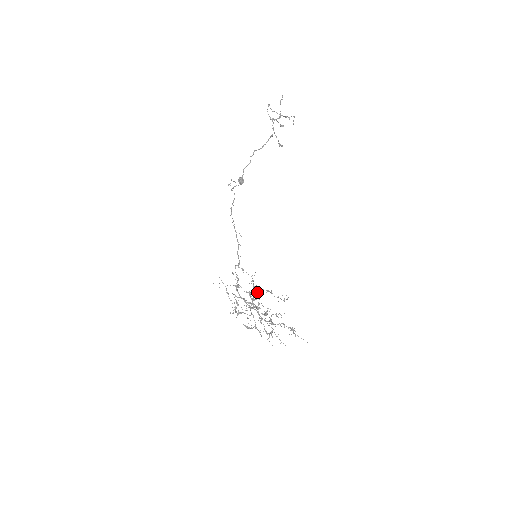
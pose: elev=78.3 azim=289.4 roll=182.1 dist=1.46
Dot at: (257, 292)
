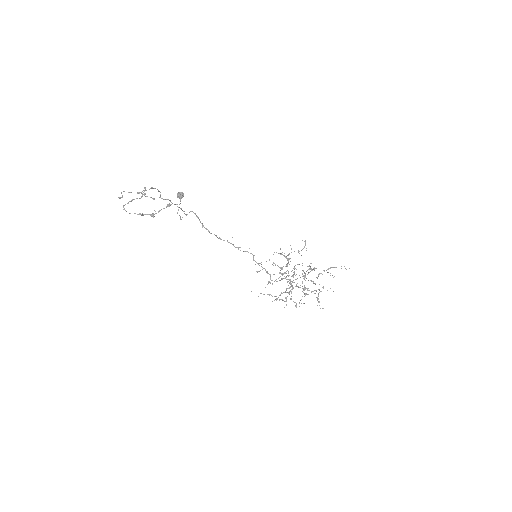
Dot at: occluded
